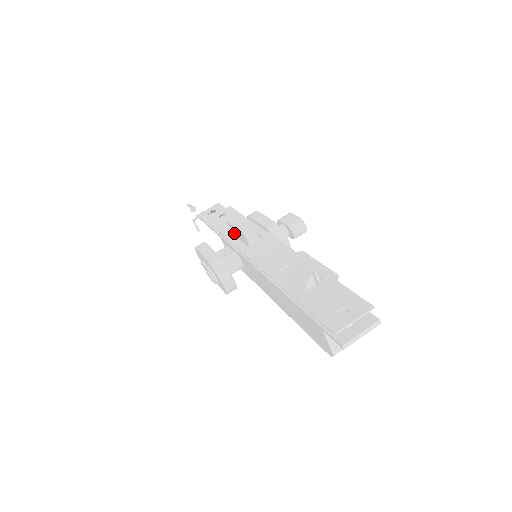
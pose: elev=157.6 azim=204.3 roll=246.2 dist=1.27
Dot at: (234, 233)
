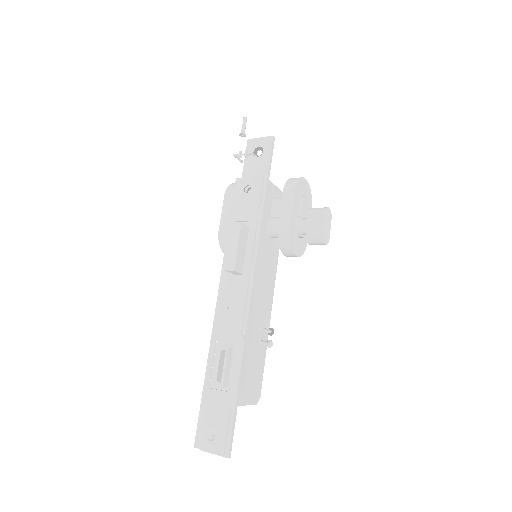
Dot at: occluded
